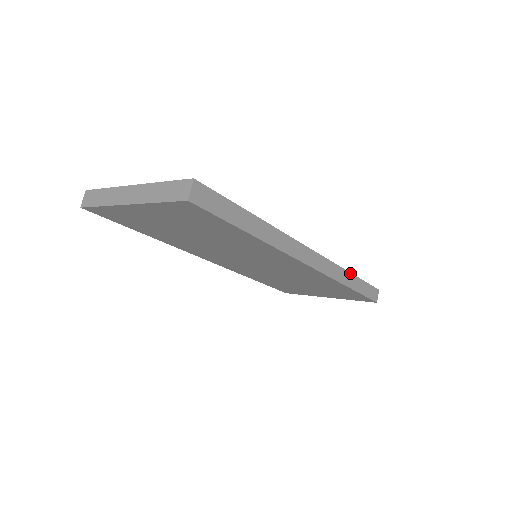
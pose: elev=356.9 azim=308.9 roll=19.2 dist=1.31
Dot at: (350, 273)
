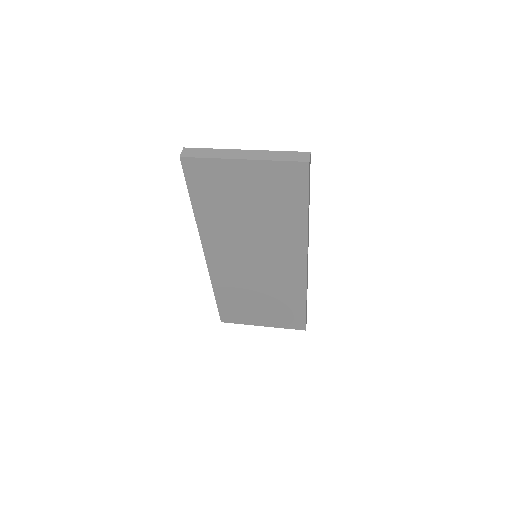
Dot at: occluded
